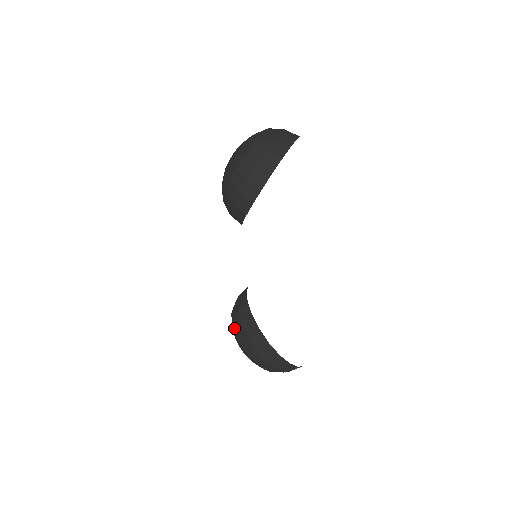
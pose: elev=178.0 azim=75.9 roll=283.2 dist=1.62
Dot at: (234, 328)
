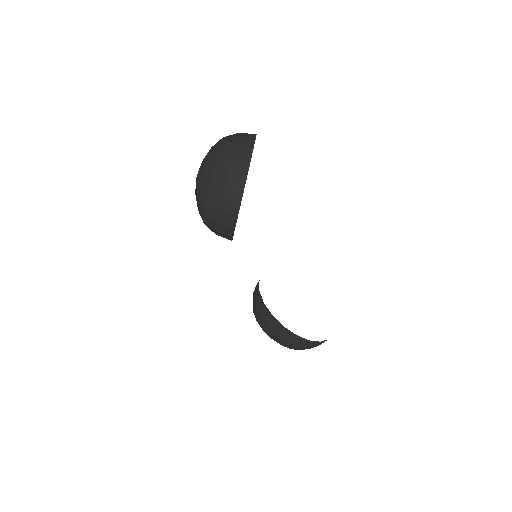
Dot at: (260, 326)
